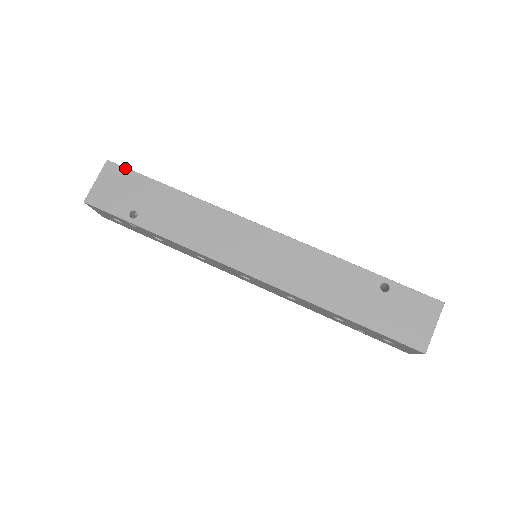
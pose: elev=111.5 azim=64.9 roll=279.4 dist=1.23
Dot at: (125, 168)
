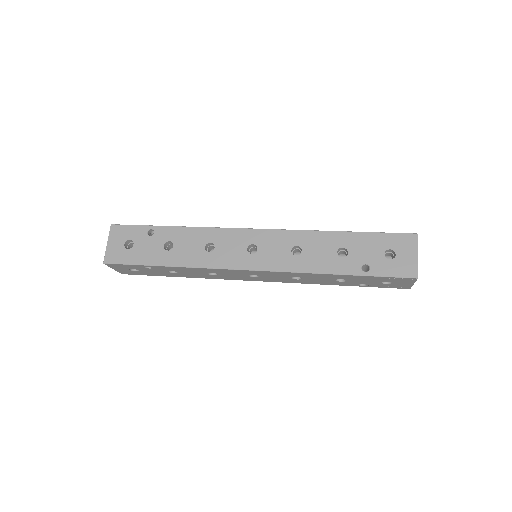
Dot at: occluded
